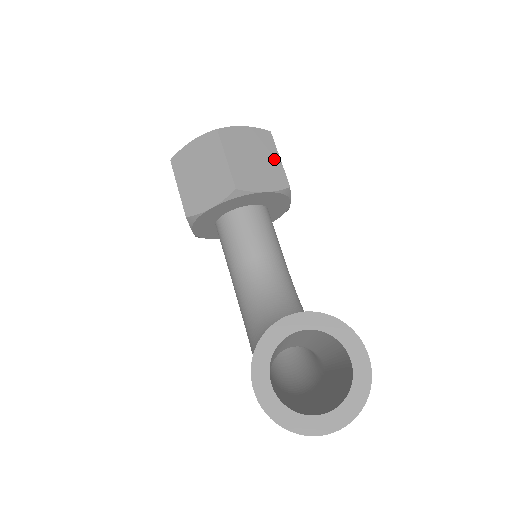
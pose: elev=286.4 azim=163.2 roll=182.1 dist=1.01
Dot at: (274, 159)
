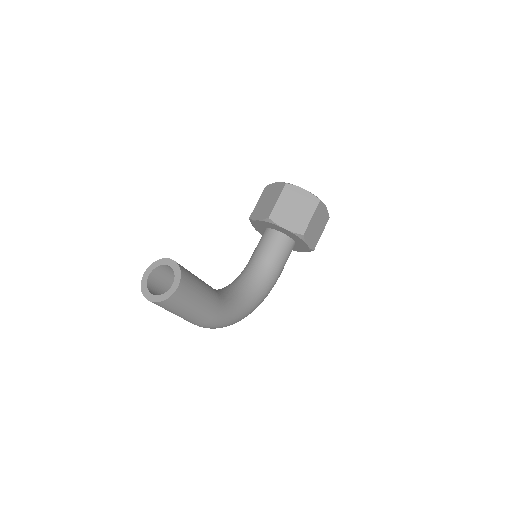
Dot at: (307, 216)
